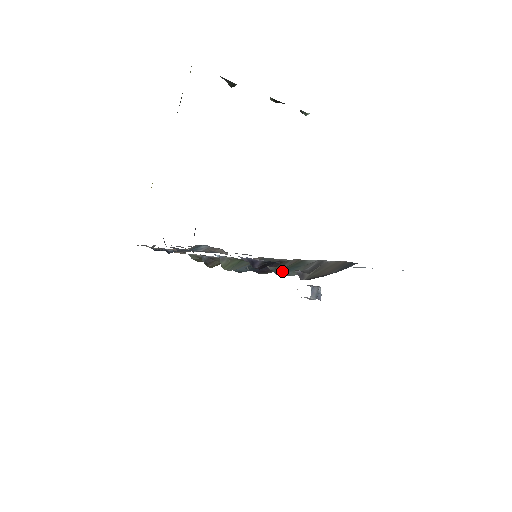
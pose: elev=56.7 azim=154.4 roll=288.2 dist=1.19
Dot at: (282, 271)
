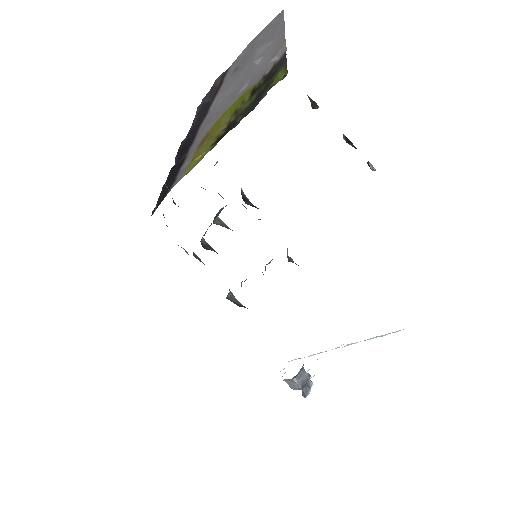
Dot at: occluded
